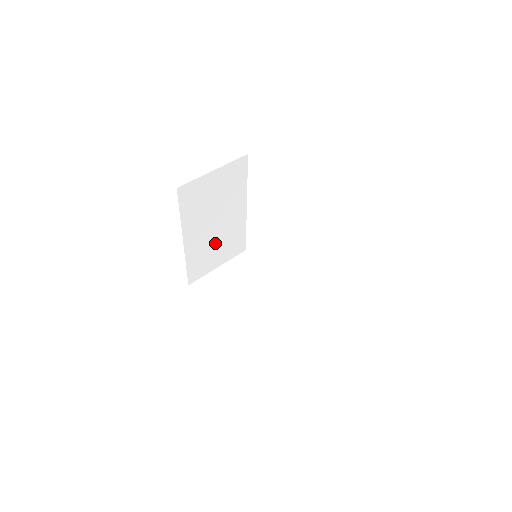
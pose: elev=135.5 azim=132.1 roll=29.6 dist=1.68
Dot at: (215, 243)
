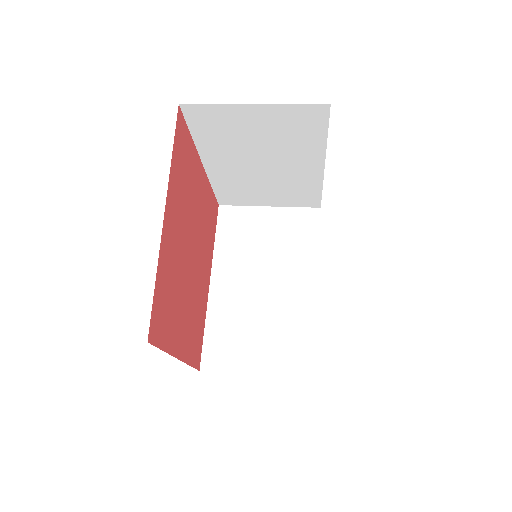
Dot at: (258, 320)
